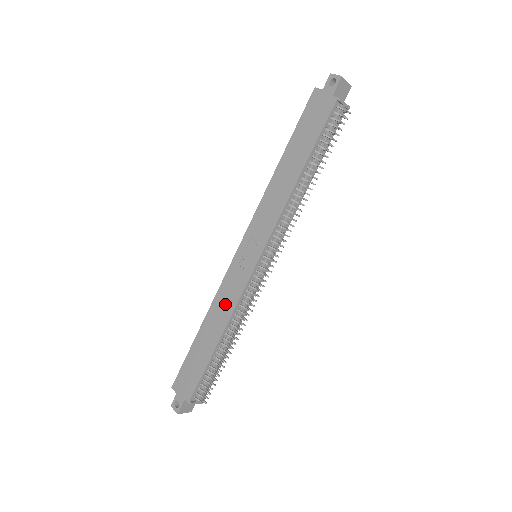
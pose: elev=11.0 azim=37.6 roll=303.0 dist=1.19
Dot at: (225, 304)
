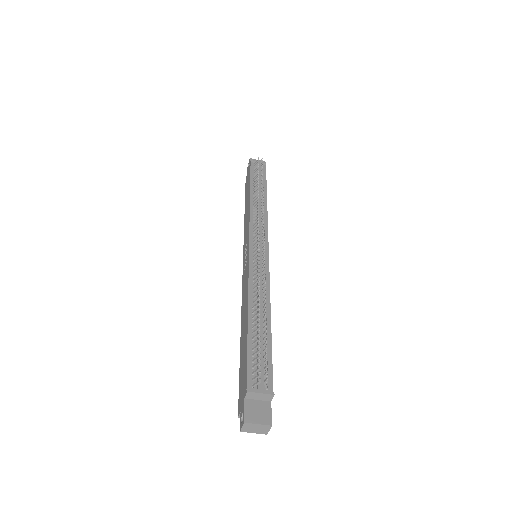
Dot at: (245, 295)
